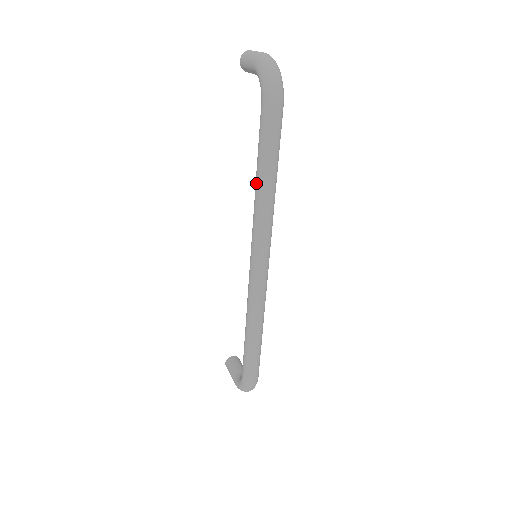
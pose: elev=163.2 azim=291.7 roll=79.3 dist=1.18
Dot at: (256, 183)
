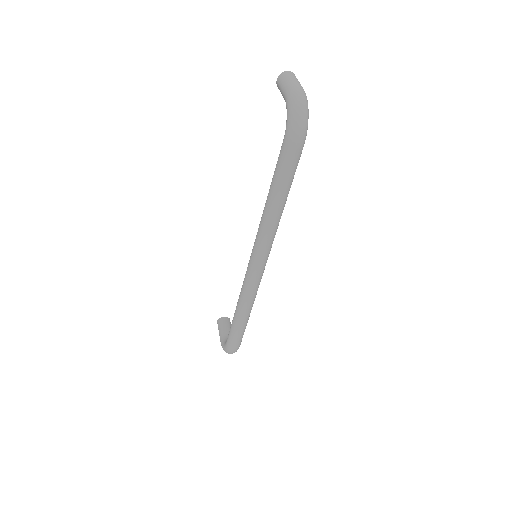
Dot at: (266, 203)
